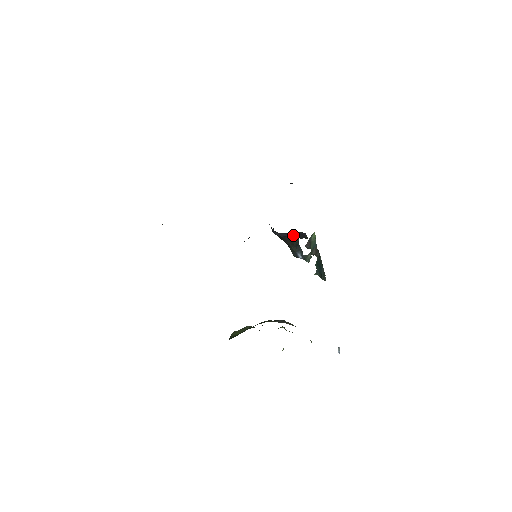
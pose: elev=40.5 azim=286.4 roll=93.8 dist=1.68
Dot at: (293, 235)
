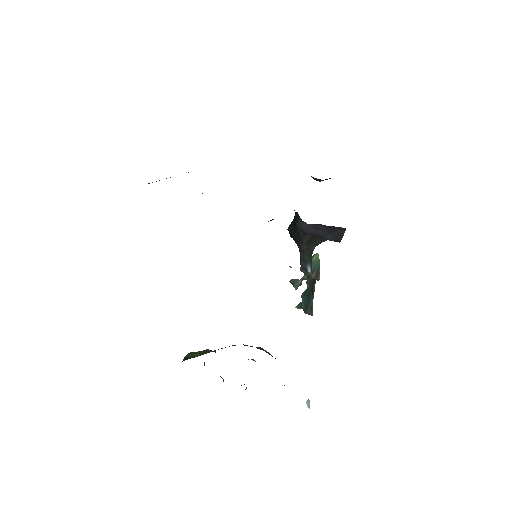
Dot at: (325, 232)
